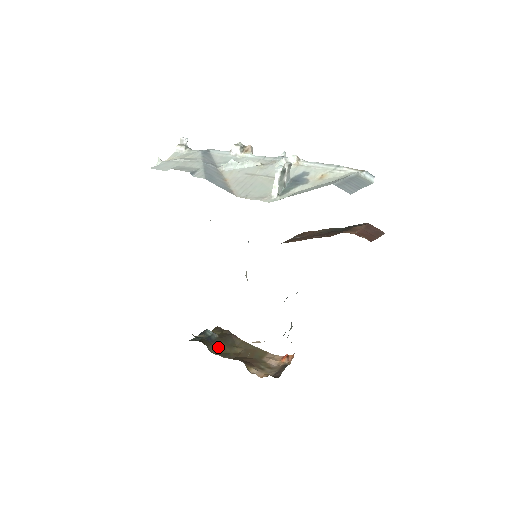
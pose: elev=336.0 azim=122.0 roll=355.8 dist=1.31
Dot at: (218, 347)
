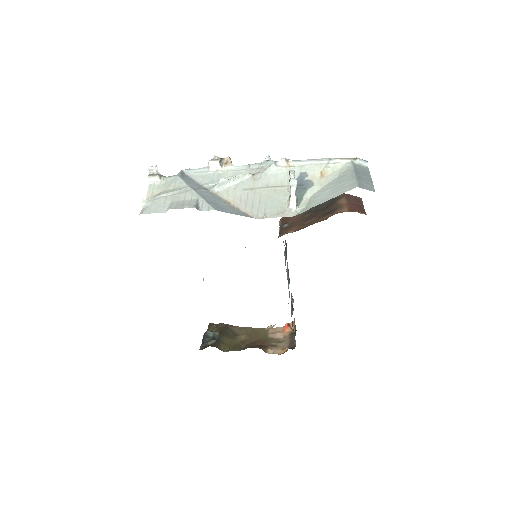
Dot at: (225, 343)
